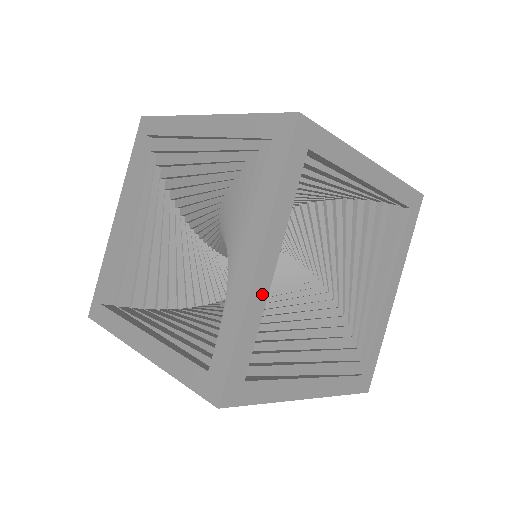
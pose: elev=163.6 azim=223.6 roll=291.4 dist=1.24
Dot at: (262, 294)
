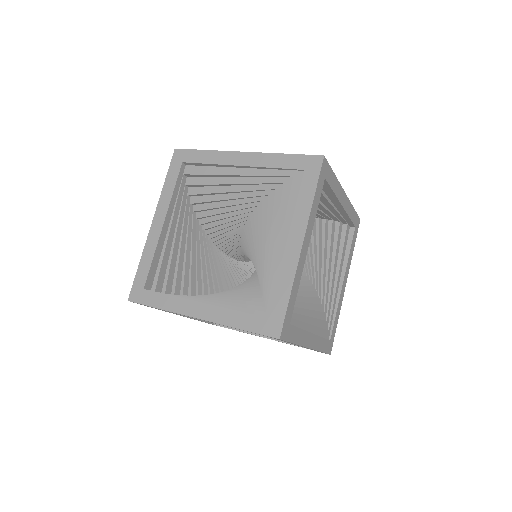
Dot at: (302, 266)
